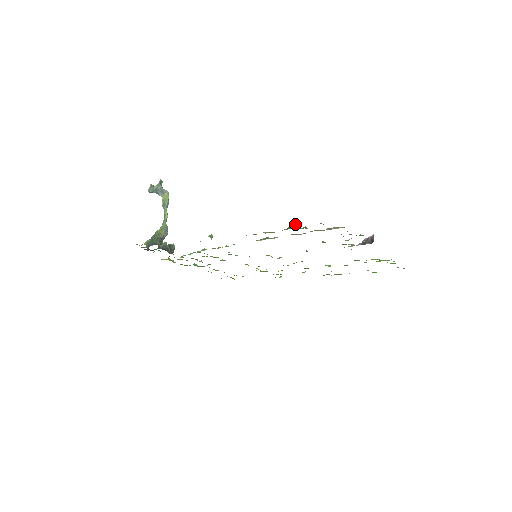
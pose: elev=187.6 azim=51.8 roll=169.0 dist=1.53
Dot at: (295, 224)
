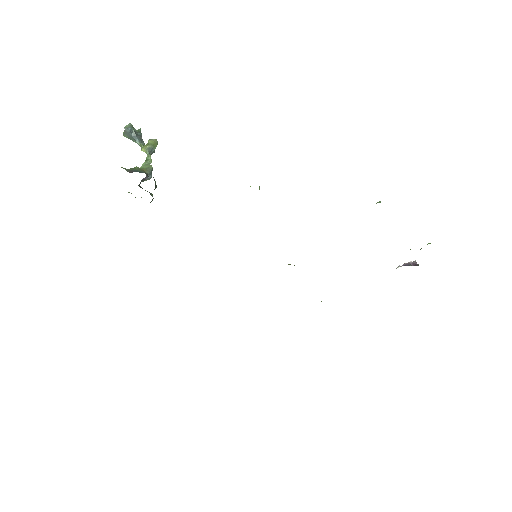
Dot at: occluded
